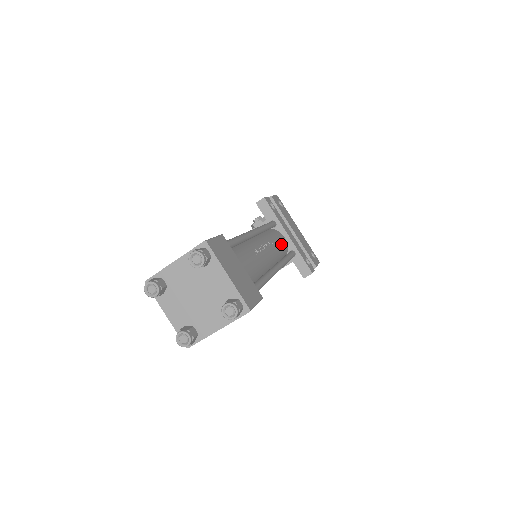
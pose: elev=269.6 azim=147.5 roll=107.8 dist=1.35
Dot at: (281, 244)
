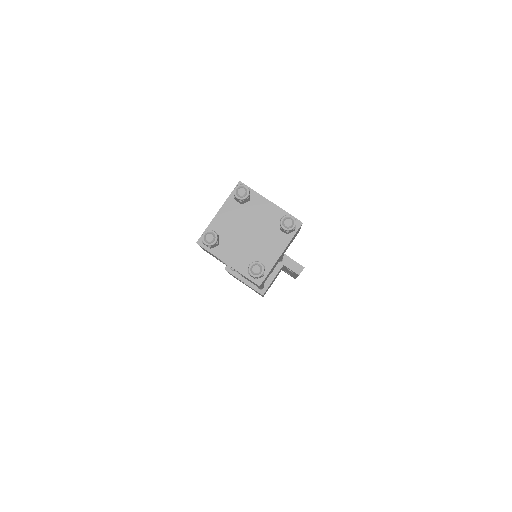
Dot at: occluded
